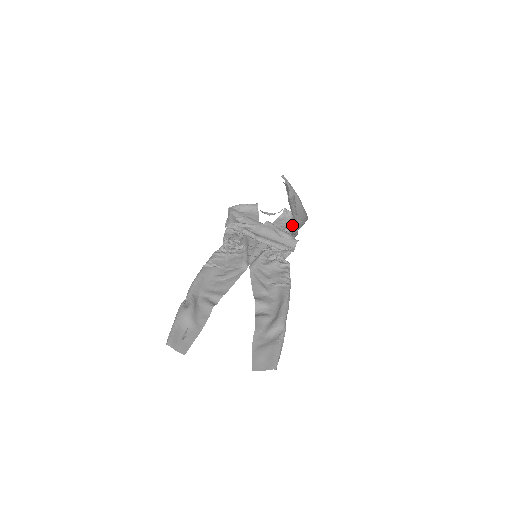
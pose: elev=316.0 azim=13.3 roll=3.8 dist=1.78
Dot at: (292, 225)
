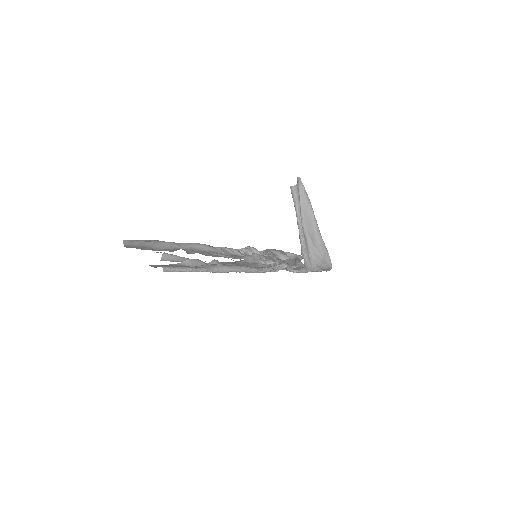
Dot at: occluded
